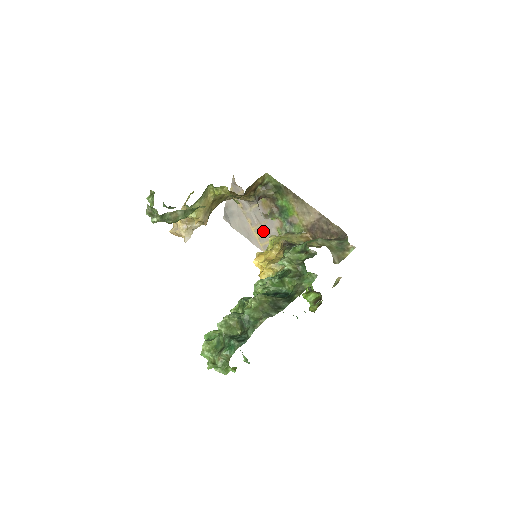
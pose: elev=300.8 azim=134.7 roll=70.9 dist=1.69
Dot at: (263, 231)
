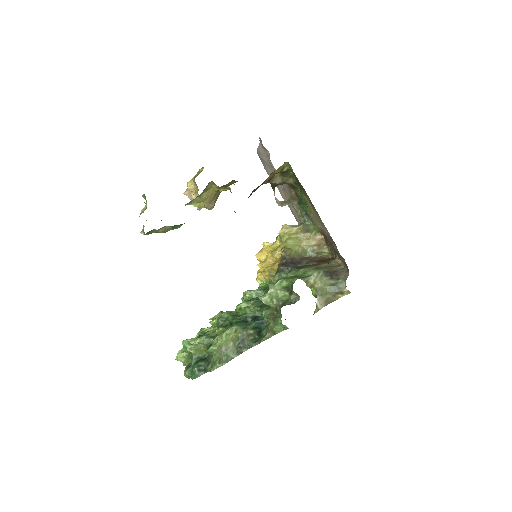
Dot at: (288, 198)
